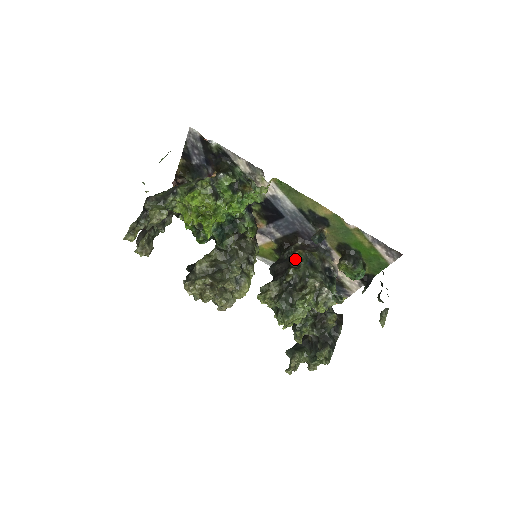
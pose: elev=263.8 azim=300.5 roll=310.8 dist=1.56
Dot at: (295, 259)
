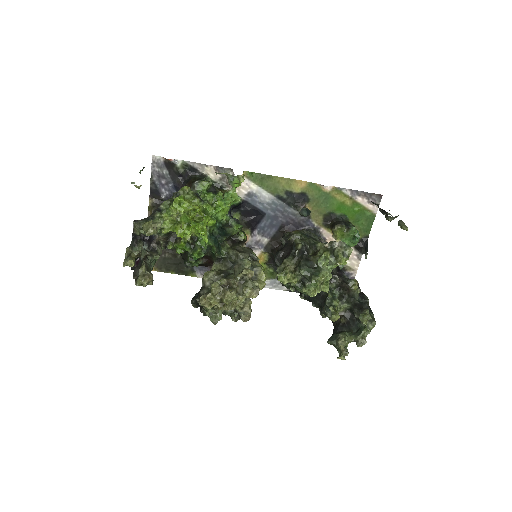
Dot at: (295, 236)
